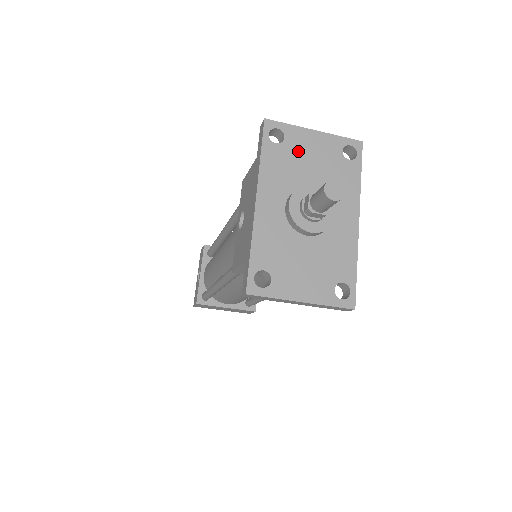
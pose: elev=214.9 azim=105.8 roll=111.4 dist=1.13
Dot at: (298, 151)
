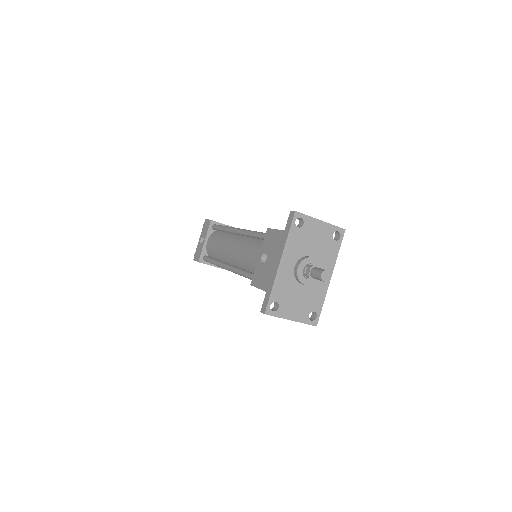
Dot at: (309, 233)
